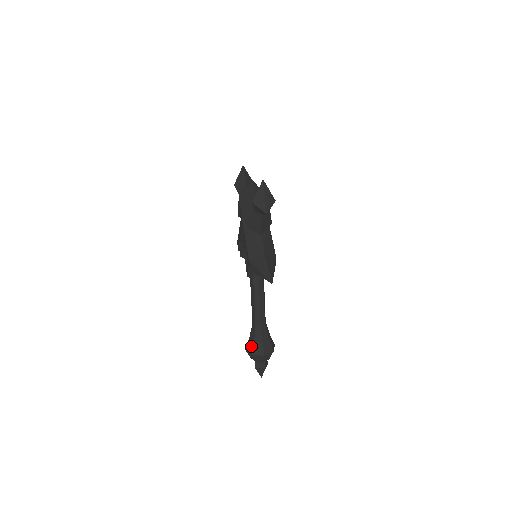
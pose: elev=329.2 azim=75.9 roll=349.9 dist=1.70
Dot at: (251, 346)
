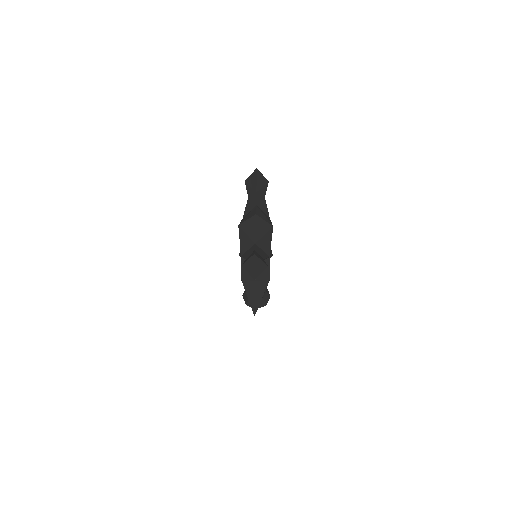
Dot at: (246, 299)
